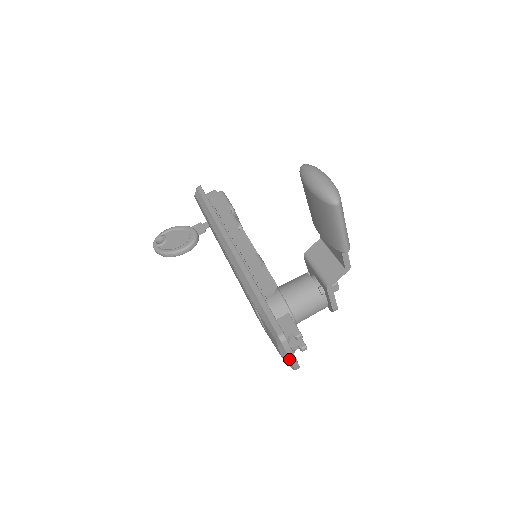
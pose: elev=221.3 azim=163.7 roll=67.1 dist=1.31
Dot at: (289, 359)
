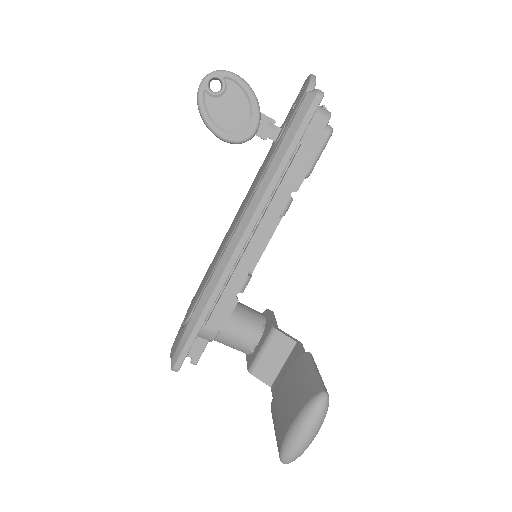
Dot at: occluded
